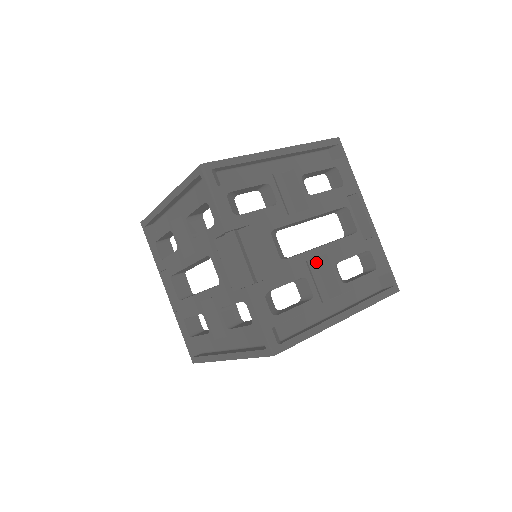
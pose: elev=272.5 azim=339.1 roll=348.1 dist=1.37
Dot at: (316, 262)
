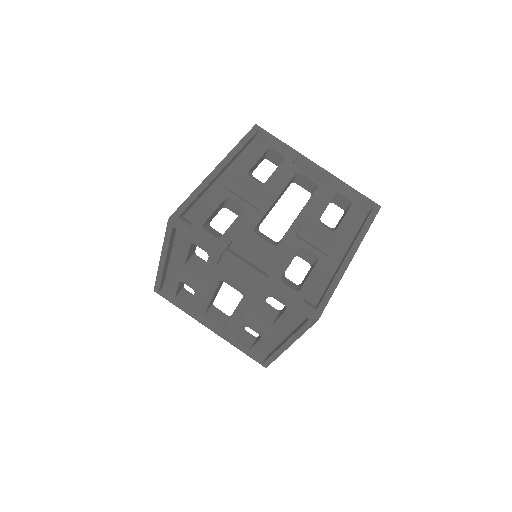
Dot at: (303, 230)
